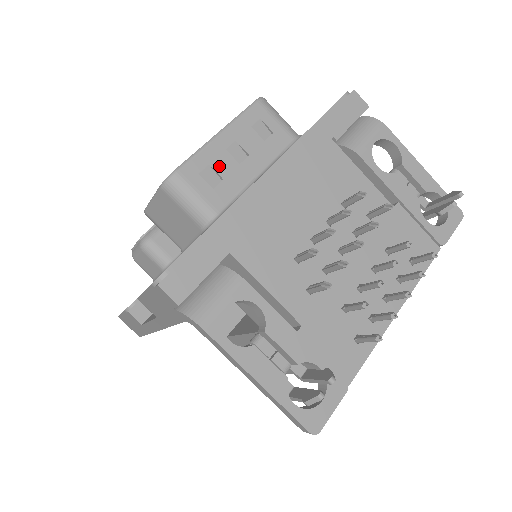
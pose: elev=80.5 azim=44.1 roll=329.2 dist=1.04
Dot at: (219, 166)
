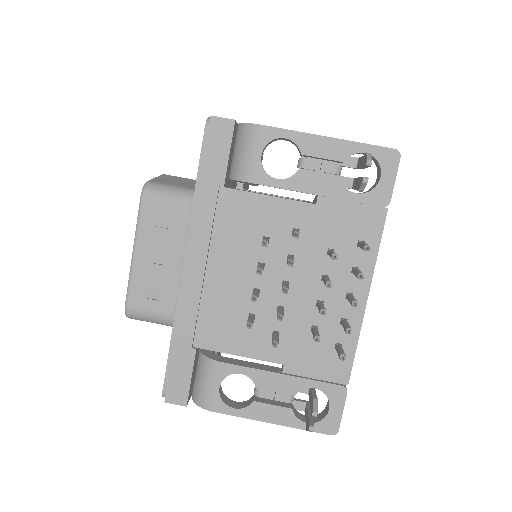
Dot at: (151, 280)
